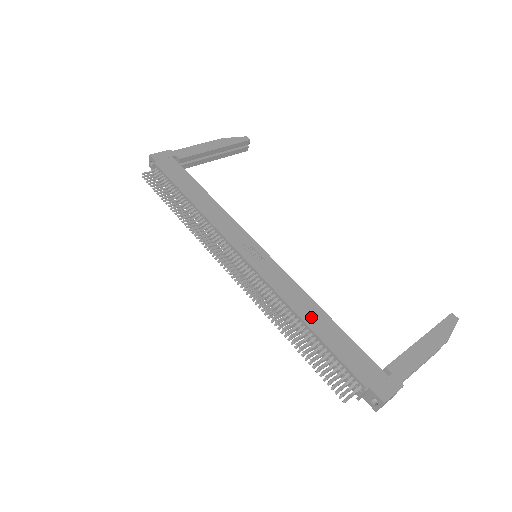
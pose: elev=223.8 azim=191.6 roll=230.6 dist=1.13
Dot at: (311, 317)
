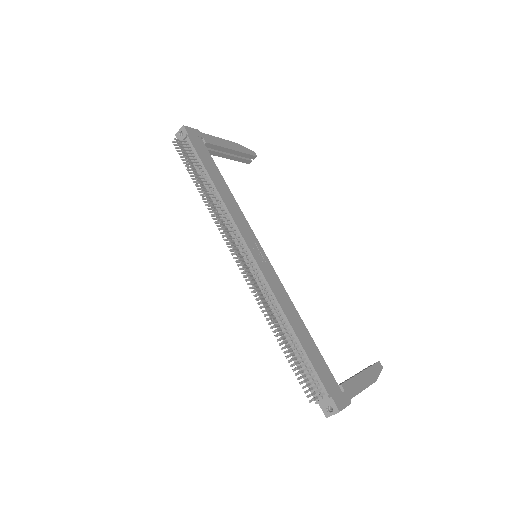
Dot at: (296, 324)
